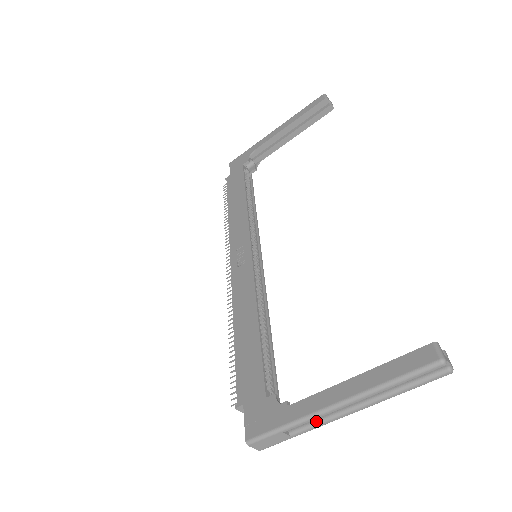
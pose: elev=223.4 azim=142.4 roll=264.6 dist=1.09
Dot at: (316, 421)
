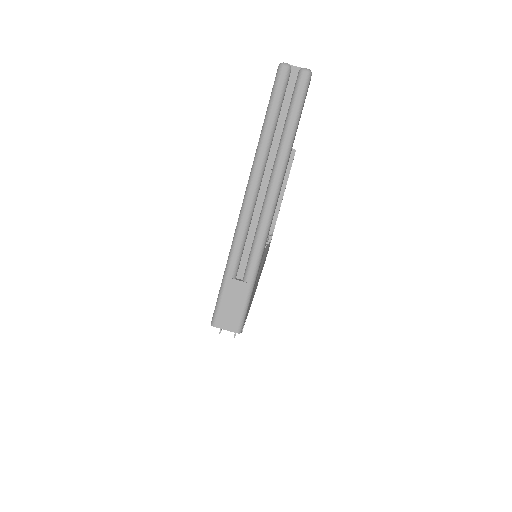
Dot at: (253, 241)
